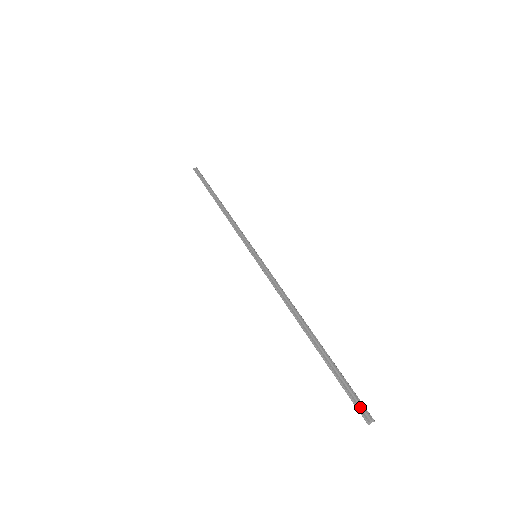
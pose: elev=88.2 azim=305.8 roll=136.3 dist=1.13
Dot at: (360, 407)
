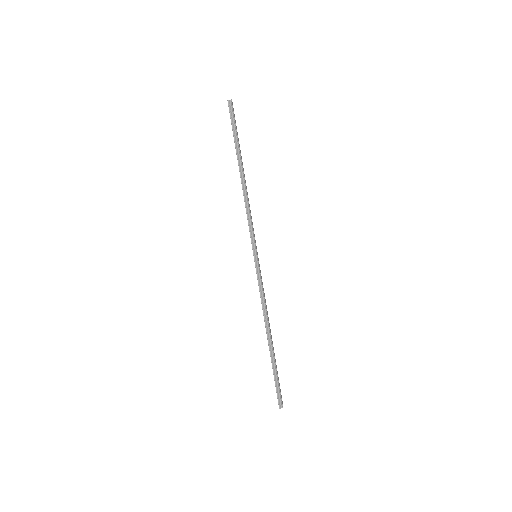
Dot at: (279, 399)
